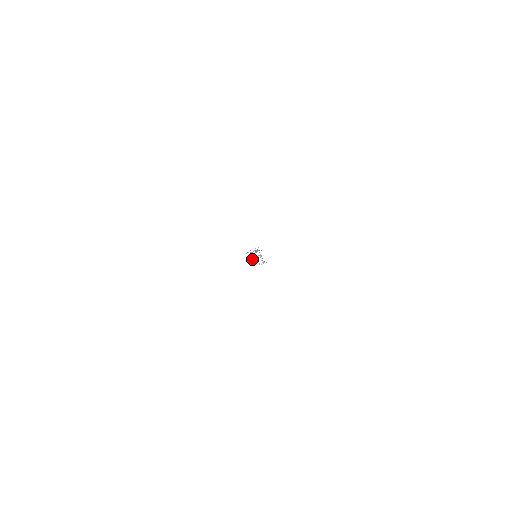
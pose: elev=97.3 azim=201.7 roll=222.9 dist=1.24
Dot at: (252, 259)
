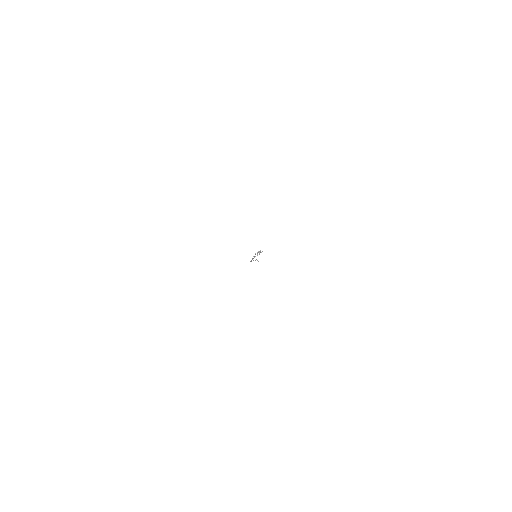
Dot at: (252, 258)
